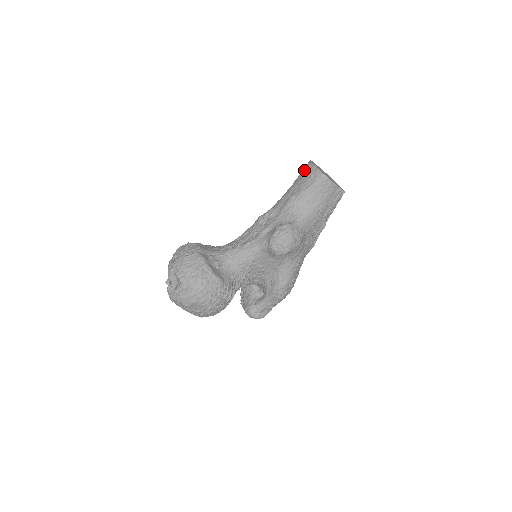
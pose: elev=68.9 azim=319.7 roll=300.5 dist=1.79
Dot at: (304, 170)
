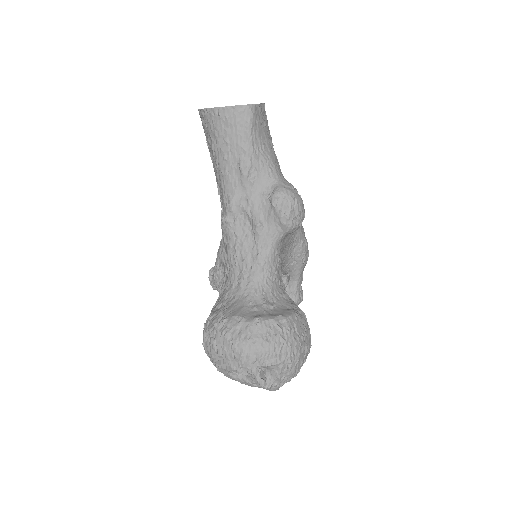
Dot at: (215, 125)
